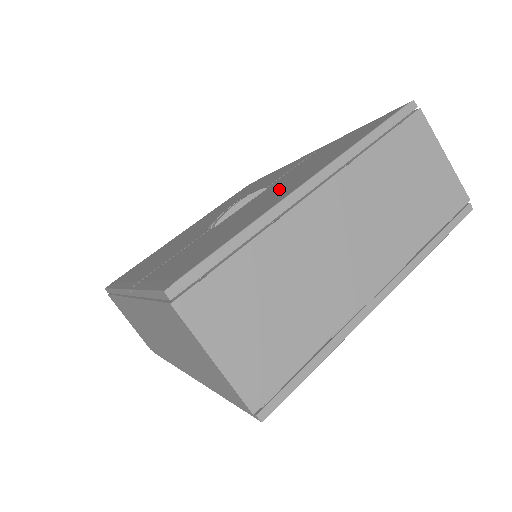
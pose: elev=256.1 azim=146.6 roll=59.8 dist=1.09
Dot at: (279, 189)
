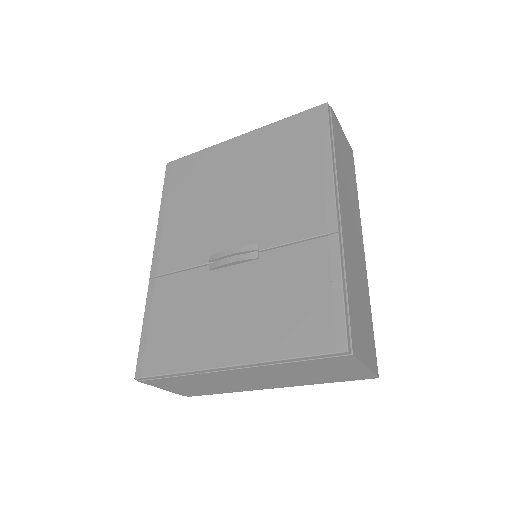
Dot at: (237, 316)
